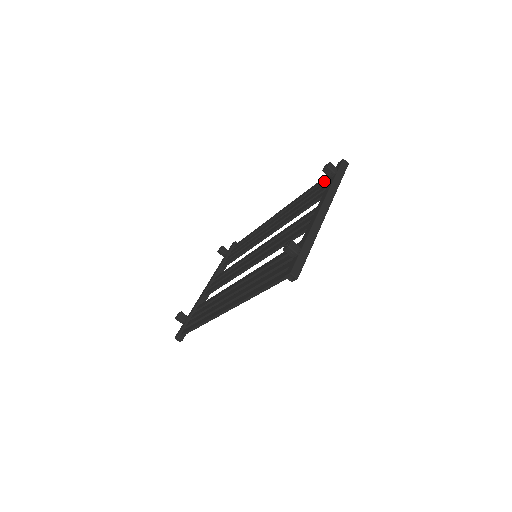
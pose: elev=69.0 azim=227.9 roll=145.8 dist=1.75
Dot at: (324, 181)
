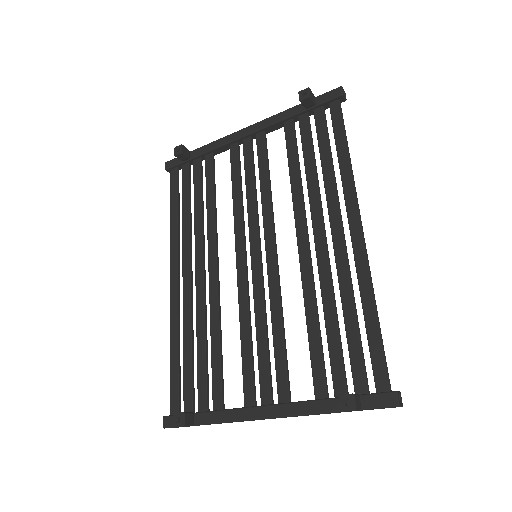
Dot at: (371, 357)
